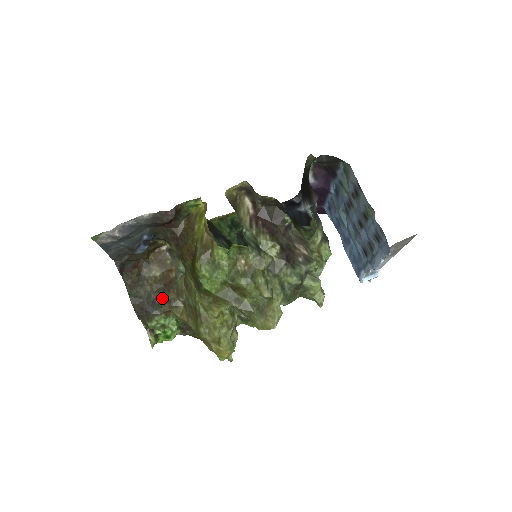
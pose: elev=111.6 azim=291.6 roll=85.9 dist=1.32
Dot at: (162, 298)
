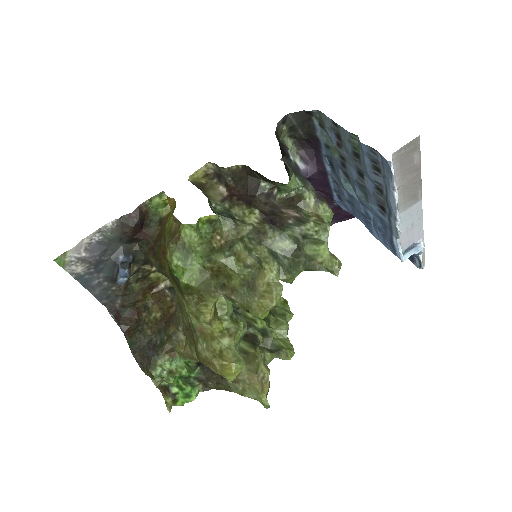
Dot at: (163, 337)
